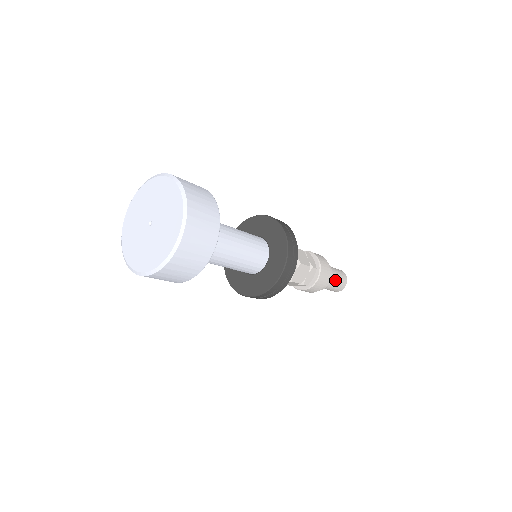
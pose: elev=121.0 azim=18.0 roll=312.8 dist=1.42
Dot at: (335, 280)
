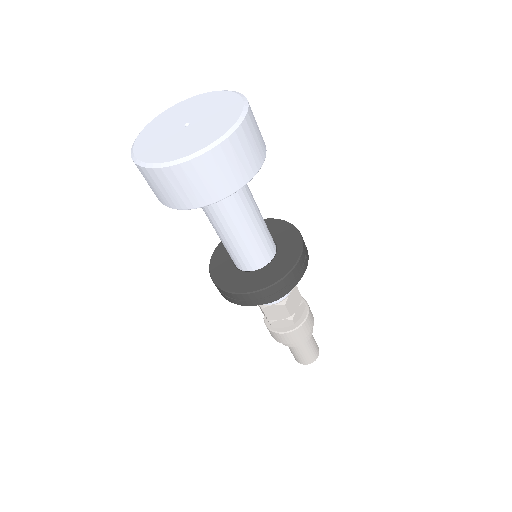
Dot at: (312, 341)
